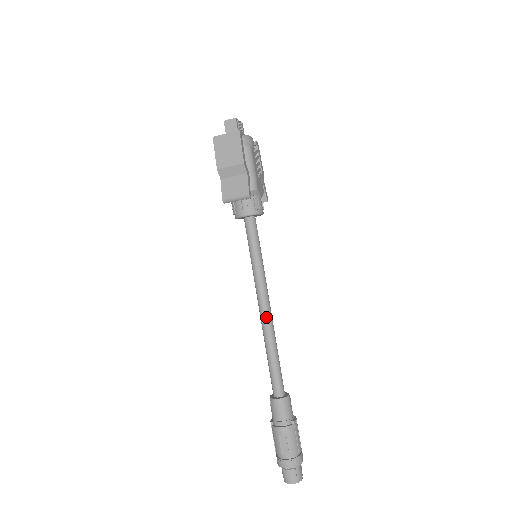
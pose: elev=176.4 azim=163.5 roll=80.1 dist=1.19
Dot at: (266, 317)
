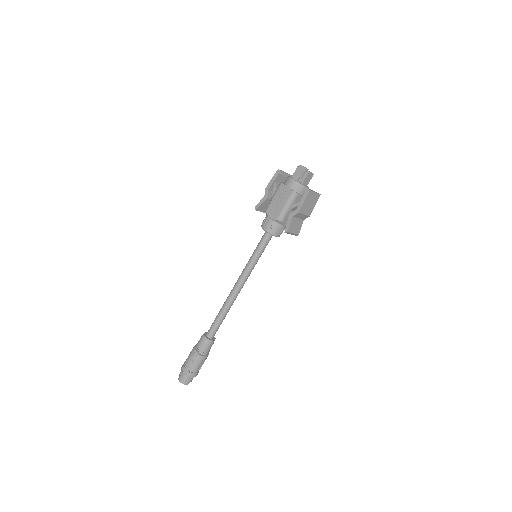
Dot at: occluded
